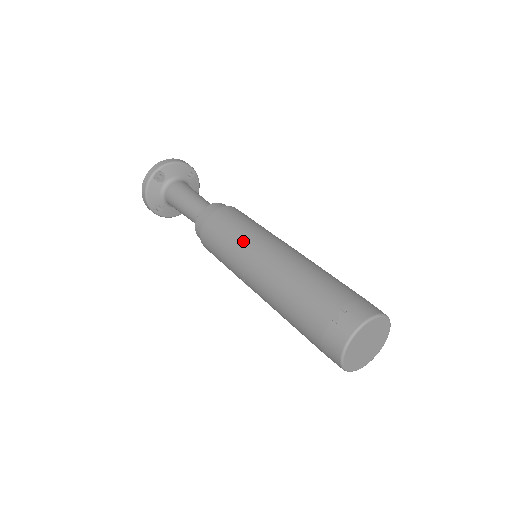
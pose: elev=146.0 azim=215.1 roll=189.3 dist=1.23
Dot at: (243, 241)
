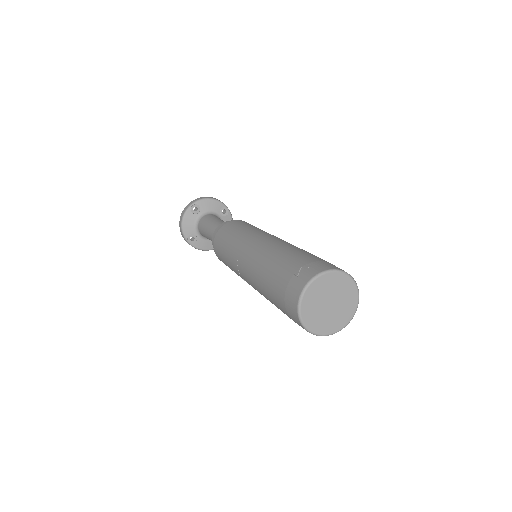
Dot at: (242, 236)
